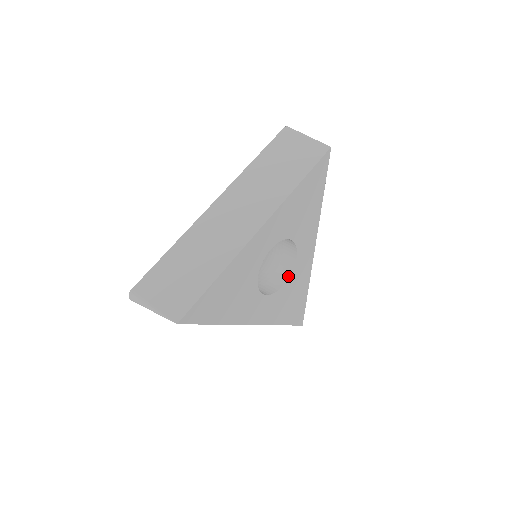
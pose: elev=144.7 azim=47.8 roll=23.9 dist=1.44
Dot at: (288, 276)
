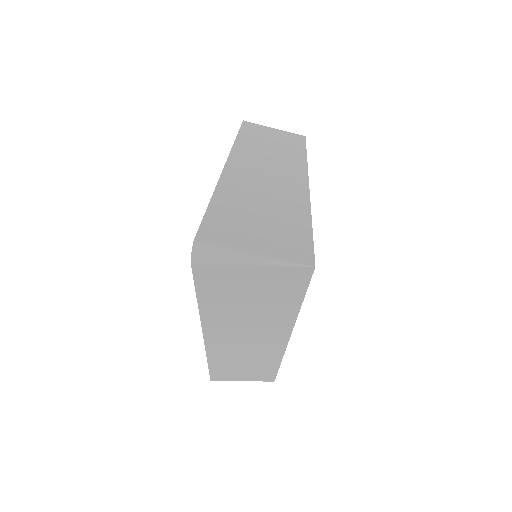
Dot at: occluded
